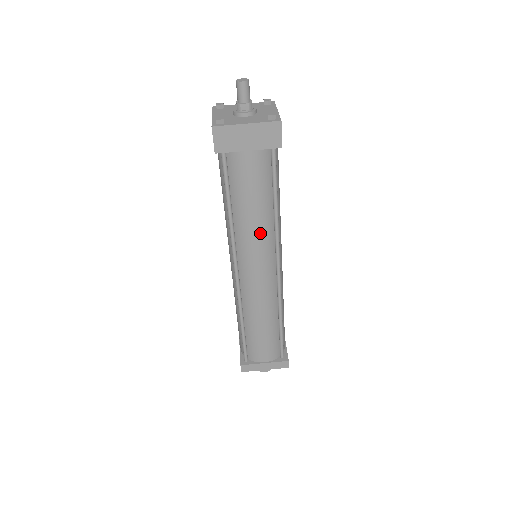
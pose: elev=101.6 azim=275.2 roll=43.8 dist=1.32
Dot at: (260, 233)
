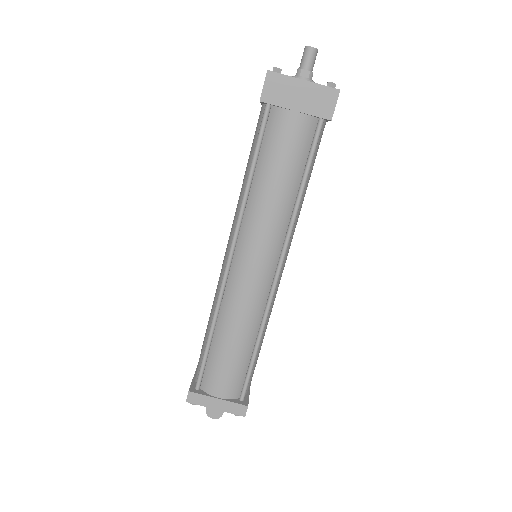
Dot at: (274, 216)
